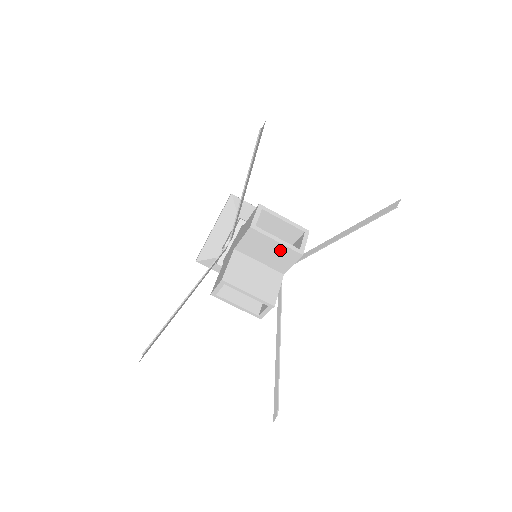
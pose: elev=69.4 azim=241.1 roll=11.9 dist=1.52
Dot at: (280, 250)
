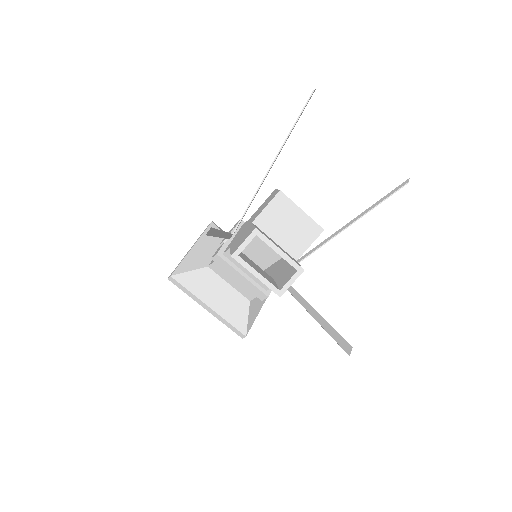
Dot at: (302, 223)
